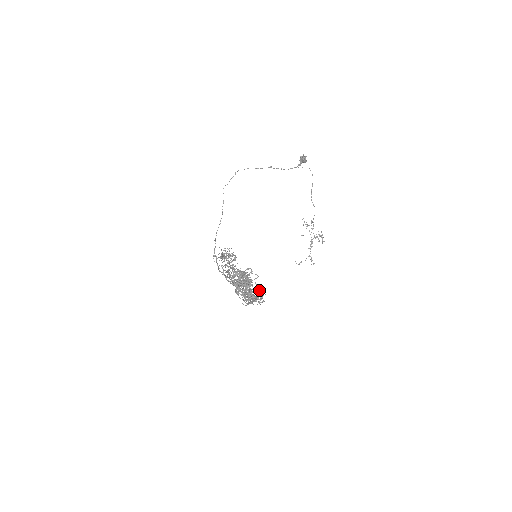
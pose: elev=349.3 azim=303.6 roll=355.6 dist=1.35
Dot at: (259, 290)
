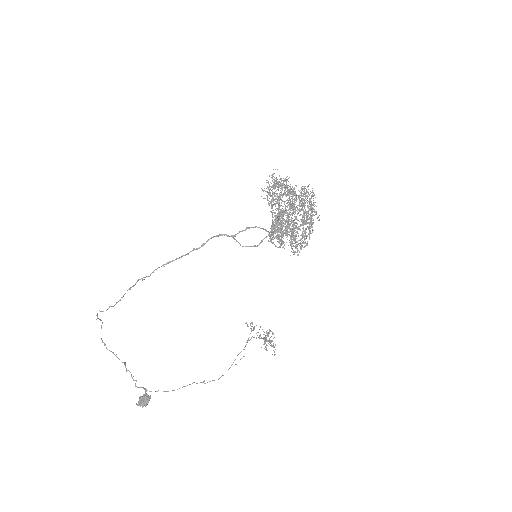
Dot at: occluded
